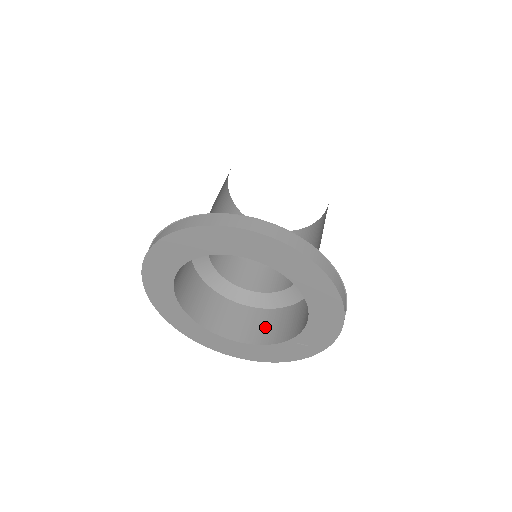
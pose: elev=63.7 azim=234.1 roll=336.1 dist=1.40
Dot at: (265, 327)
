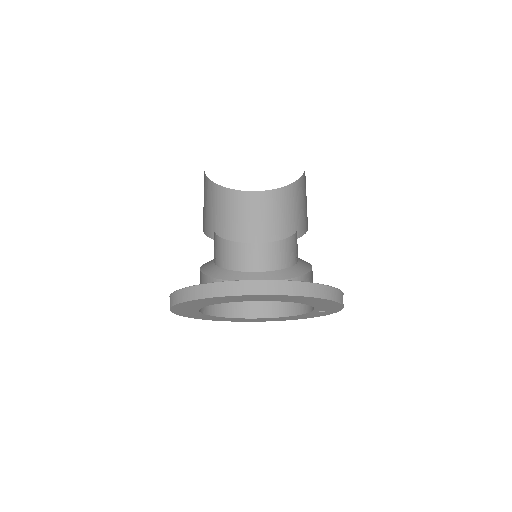
Dot at: occluded
